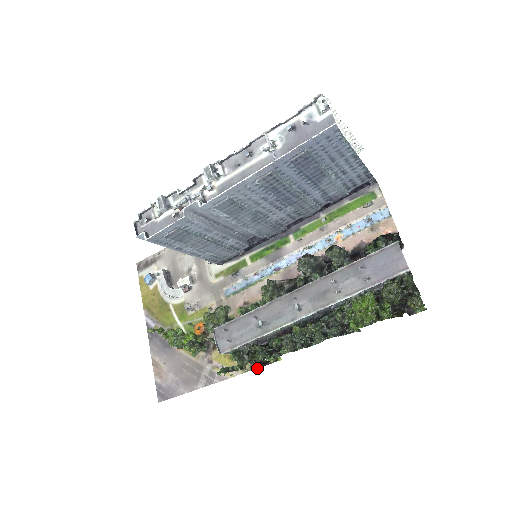
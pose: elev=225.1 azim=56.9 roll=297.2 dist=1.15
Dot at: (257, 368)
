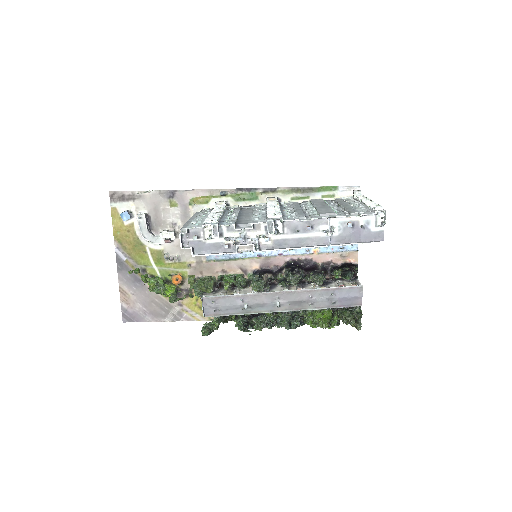
Dot at: occluded
